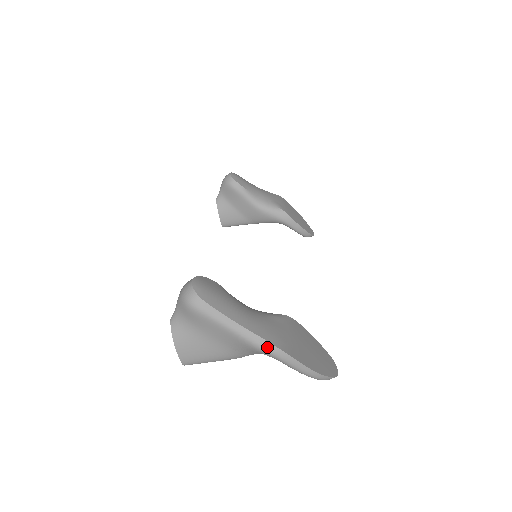
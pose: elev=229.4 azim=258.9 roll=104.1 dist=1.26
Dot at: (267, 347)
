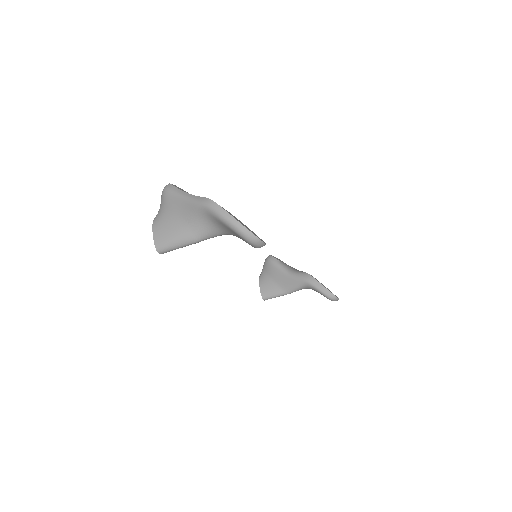
Dot at: (201, 200)
